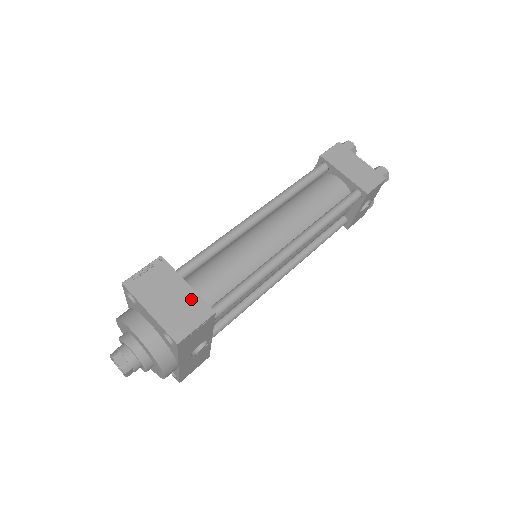
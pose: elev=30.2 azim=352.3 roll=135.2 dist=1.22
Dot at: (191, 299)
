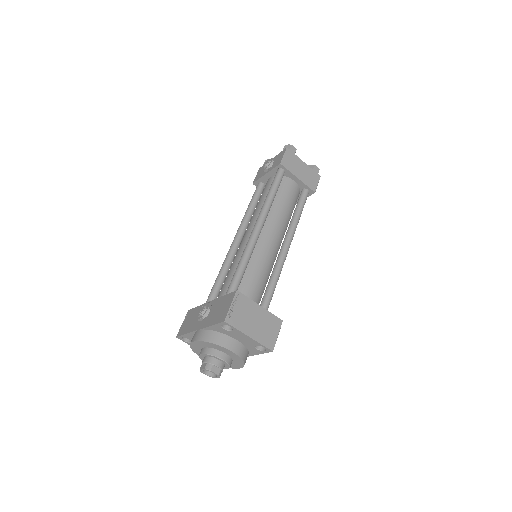
Dot at: (267, 317)
